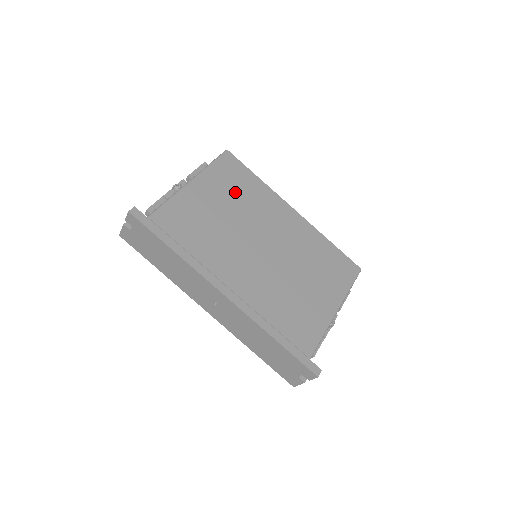
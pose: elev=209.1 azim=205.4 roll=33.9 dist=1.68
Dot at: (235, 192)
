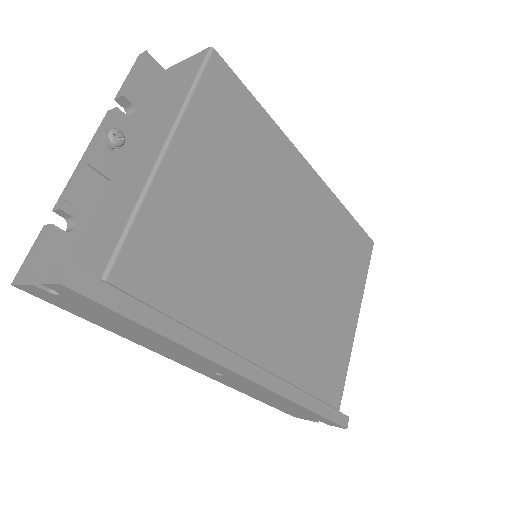
Dot at: (238, 156)
